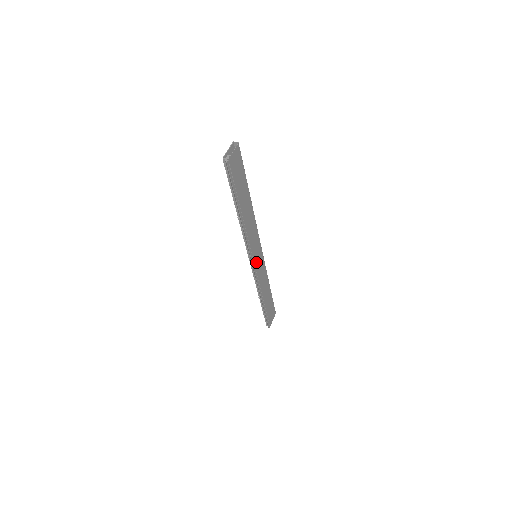
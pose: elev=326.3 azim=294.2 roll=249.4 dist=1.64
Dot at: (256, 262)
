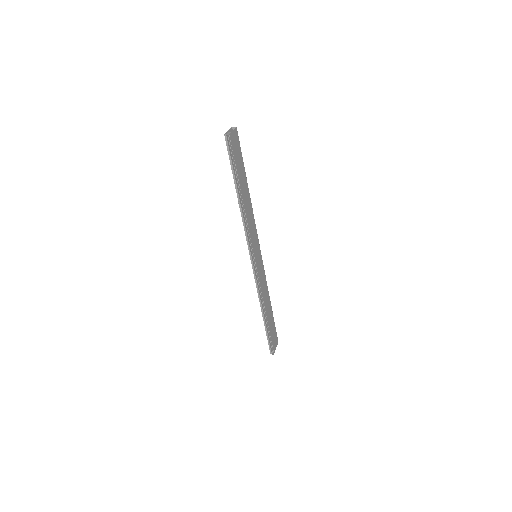
Dot at: (256, 261)
